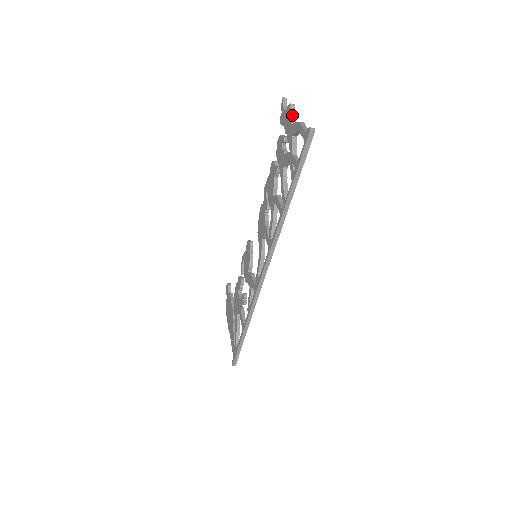
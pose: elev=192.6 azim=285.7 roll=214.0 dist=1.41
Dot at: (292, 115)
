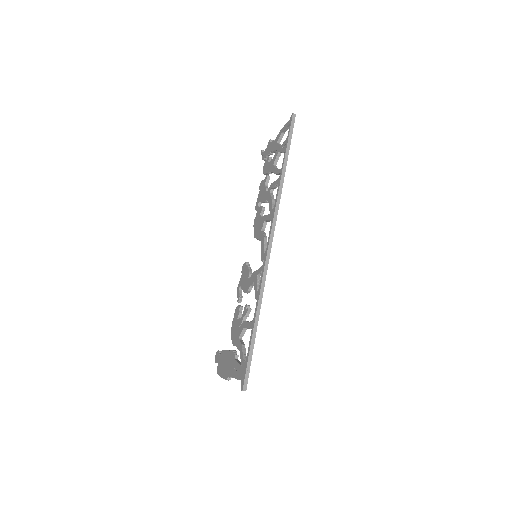
Dot at: occluded
